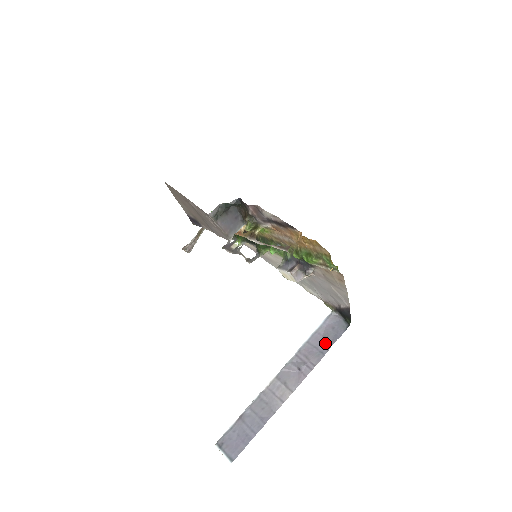
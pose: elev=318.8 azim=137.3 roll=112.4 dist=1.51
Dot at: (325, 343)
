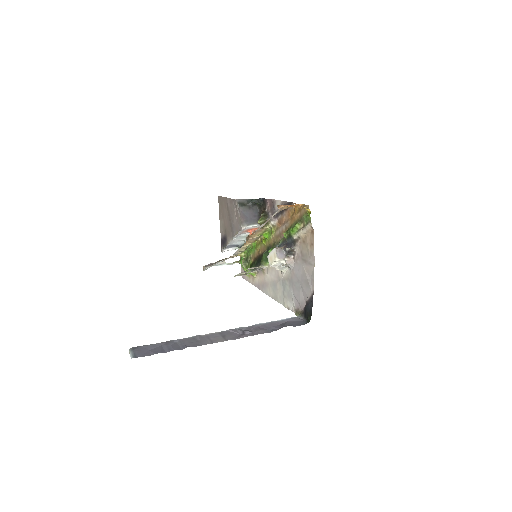
Dot at: (279, 327)
